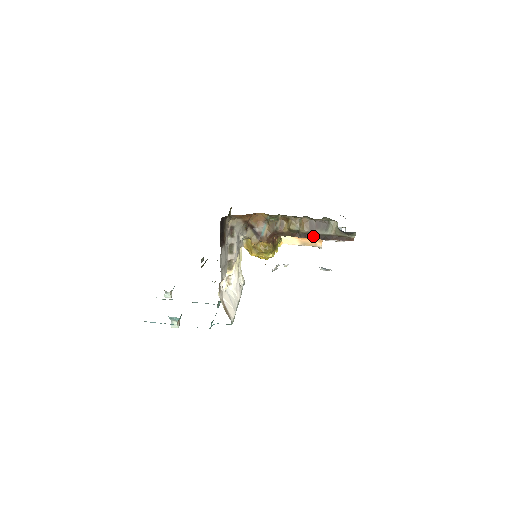
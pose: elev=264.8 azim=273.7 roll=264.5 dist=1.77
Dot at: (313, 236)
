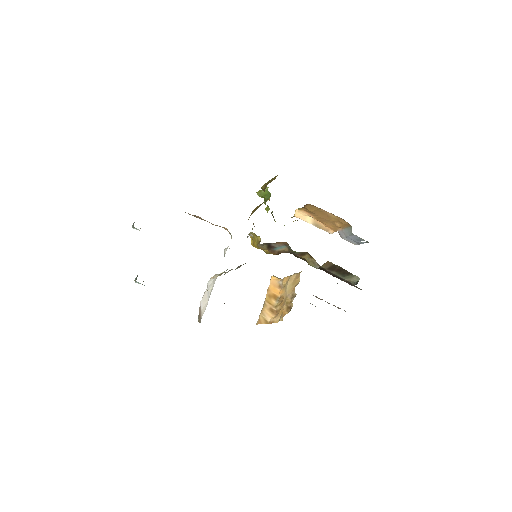
Dot at: (326, 271)
